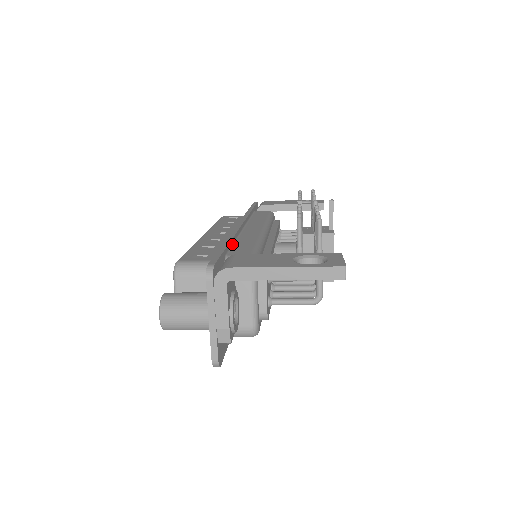
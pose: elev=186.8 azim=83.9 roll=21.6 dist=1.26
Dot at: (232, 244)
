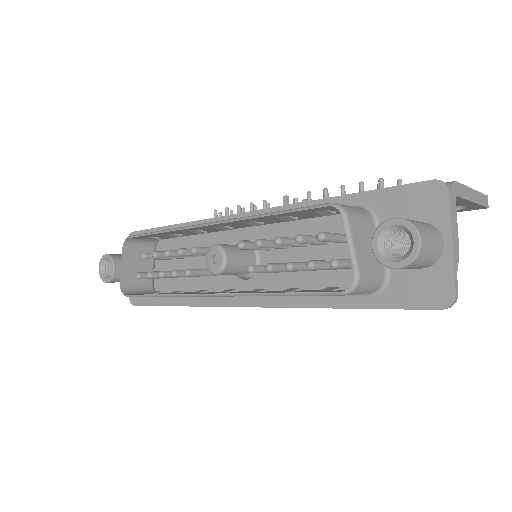
Dot at: occluded
